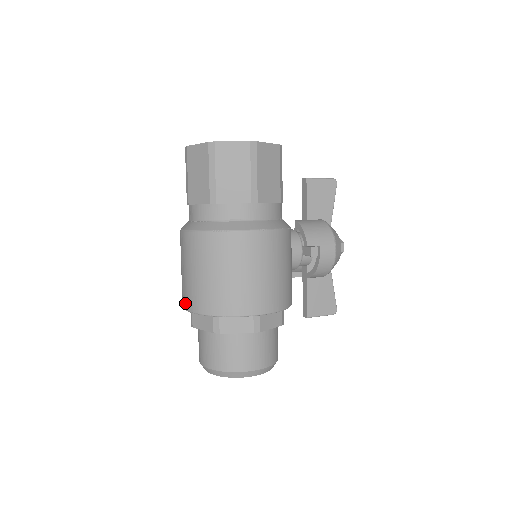
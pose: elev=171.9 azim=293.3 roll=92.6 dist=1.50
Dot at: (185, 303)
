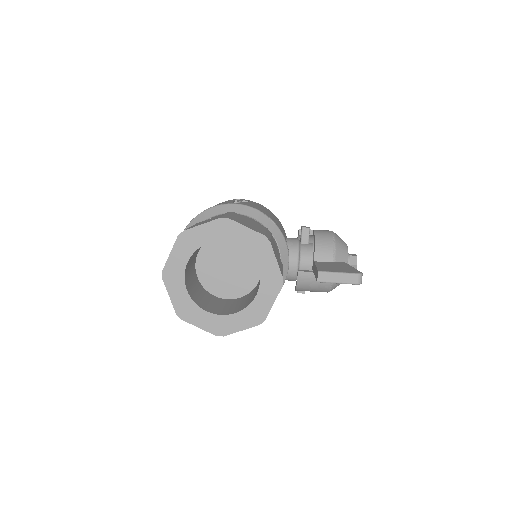
Dot at: occluded
